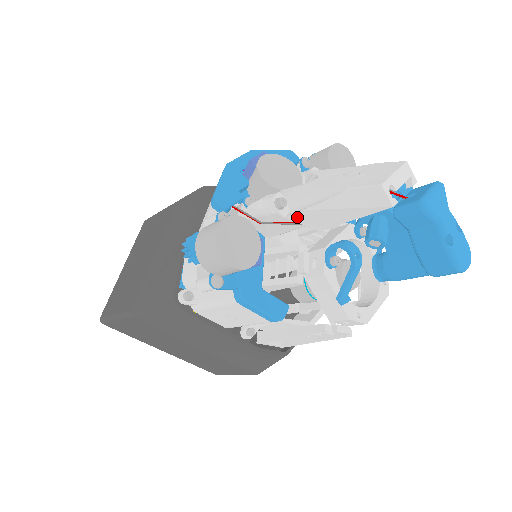
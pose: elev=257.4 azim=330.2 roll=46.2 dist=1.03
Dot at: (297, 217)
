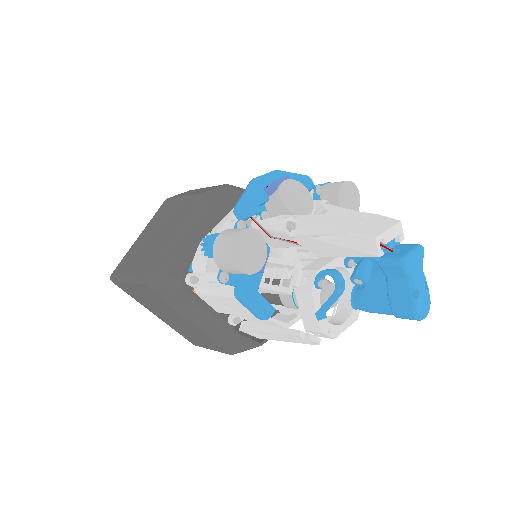
Dot at: (301, 241)
